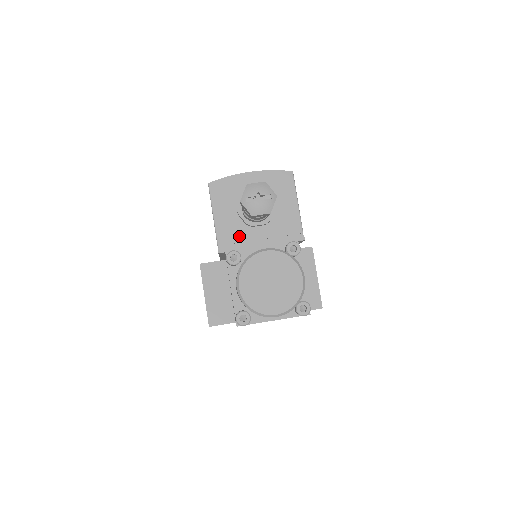
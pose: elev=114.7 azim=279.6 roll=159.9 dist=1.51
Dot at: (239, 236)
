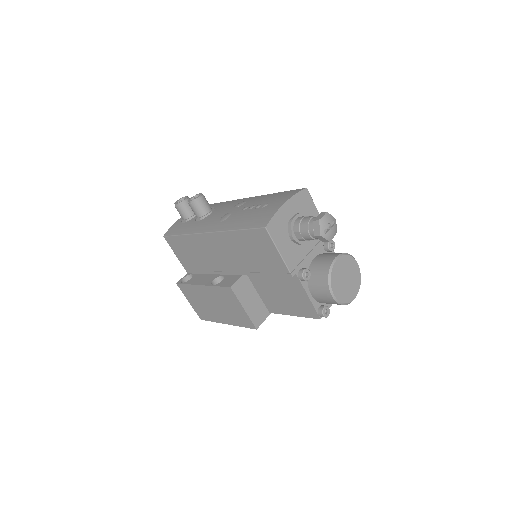
Dot at: (298, 256)
